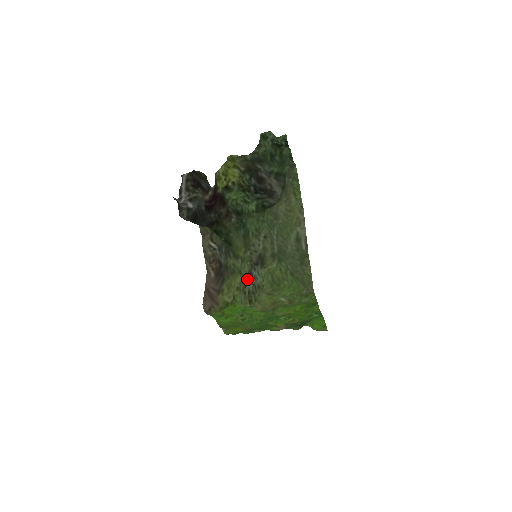
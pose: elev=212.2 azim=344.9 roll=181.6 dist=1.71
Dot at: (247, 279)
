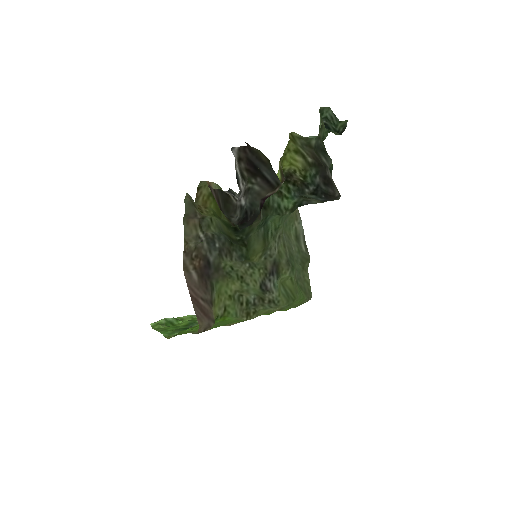
Dot at: (254, 289)
